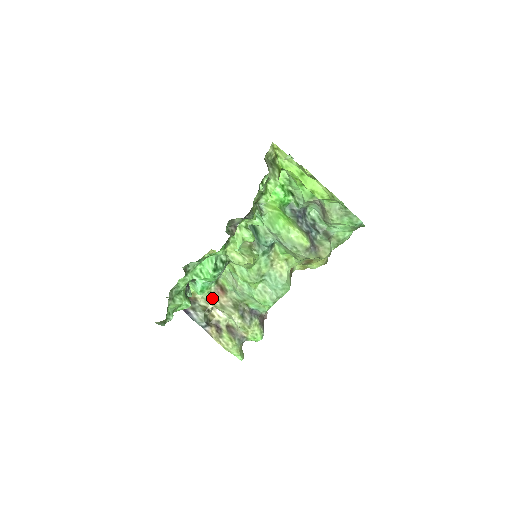
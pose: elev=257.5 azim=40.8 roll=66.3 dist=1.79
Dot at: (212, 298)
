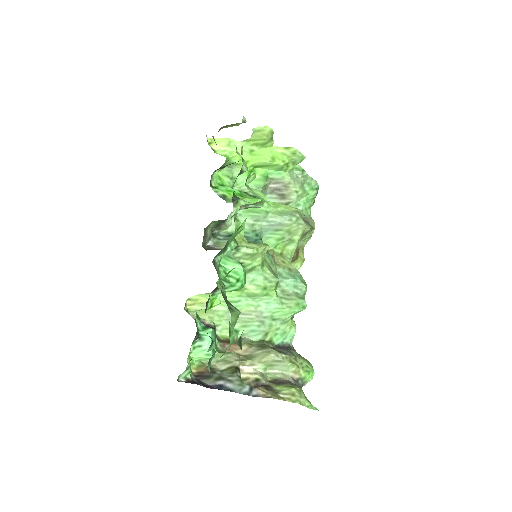
Dot at: (230, 354)
